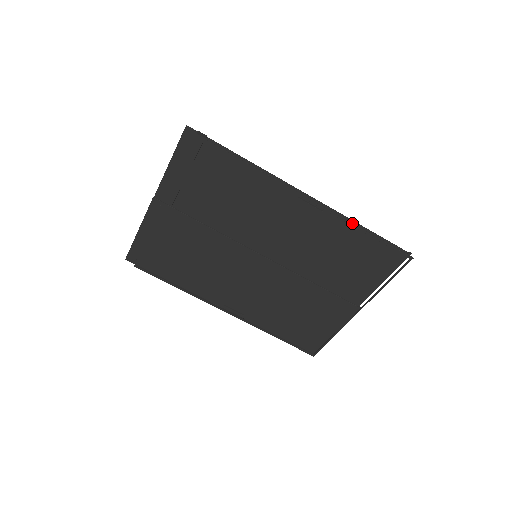
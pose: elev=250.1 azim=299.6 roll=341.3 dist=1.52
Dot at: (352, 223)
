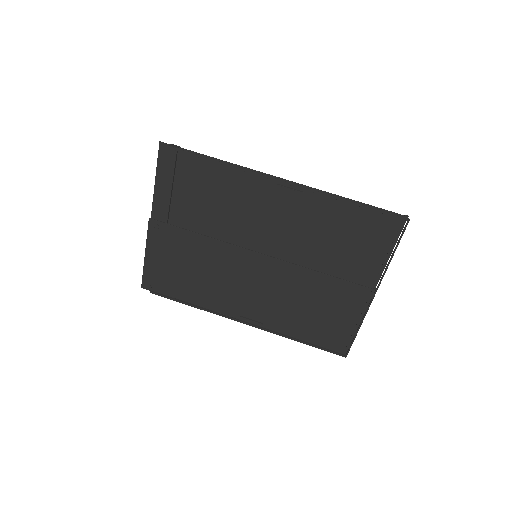
Dot at: (335, 196)
